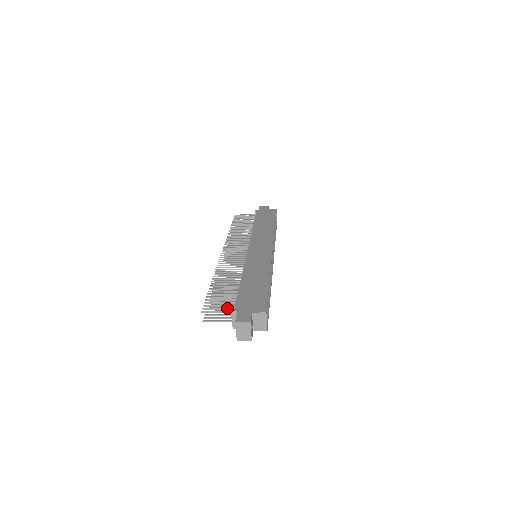
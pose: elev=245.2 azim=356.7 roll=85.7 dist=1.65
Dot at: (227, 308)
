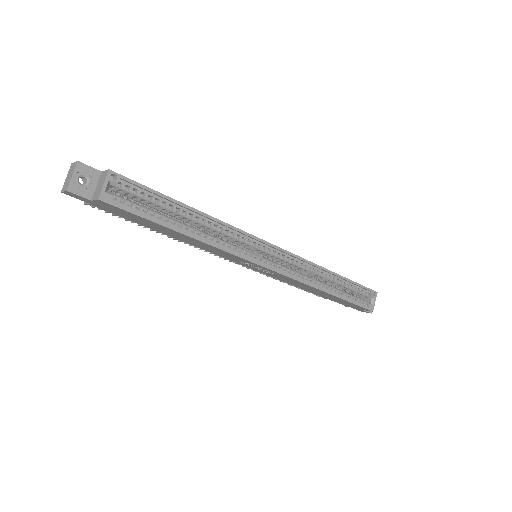
Dot at: occluded
